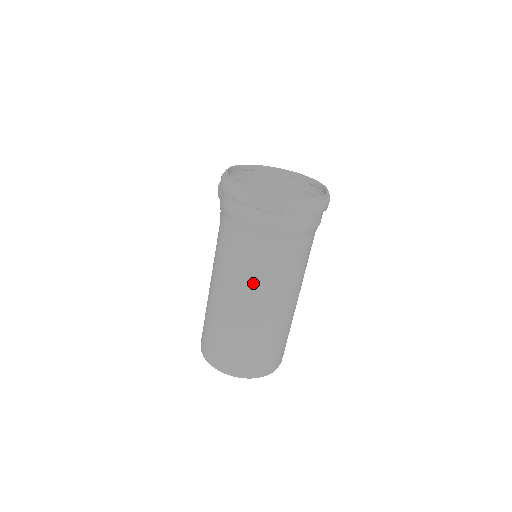
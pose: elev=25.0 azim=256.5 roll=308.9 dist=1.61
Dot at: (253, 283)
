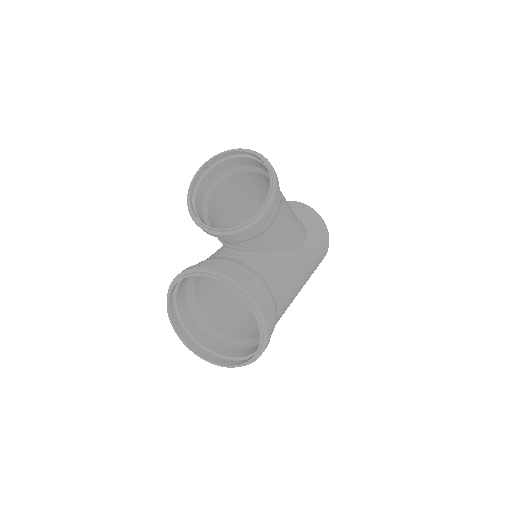
Dot at: (244, 309)
